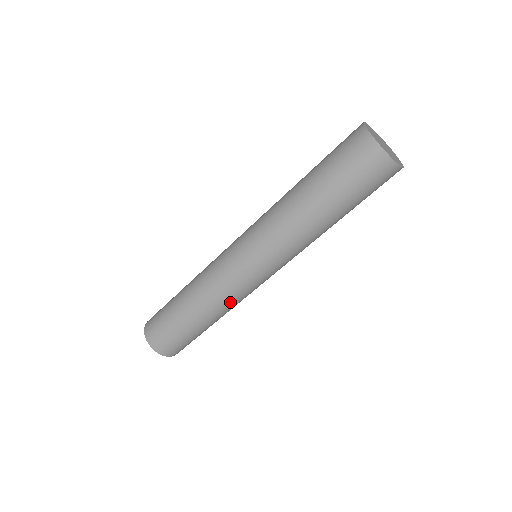
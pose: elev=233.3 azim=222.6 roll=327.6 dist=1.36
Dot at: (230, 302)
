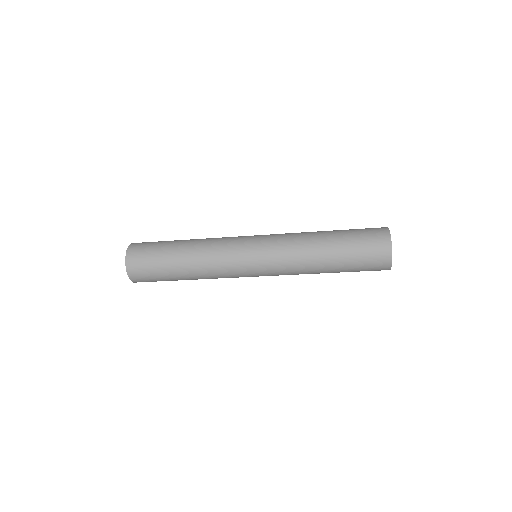
Dot at: occluded
